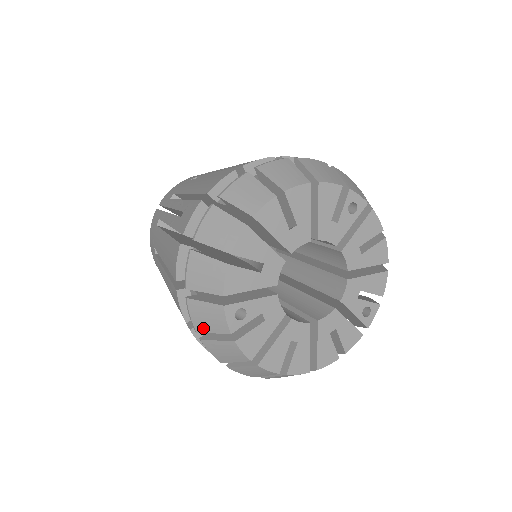
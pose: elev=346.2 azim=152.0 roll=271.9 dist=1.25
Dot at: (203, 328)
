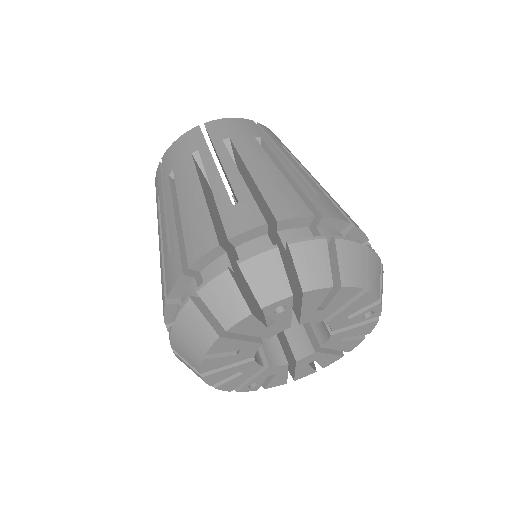
Dot at: occluded
